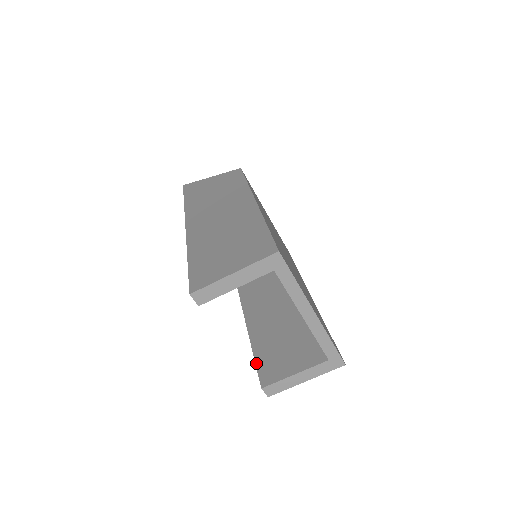
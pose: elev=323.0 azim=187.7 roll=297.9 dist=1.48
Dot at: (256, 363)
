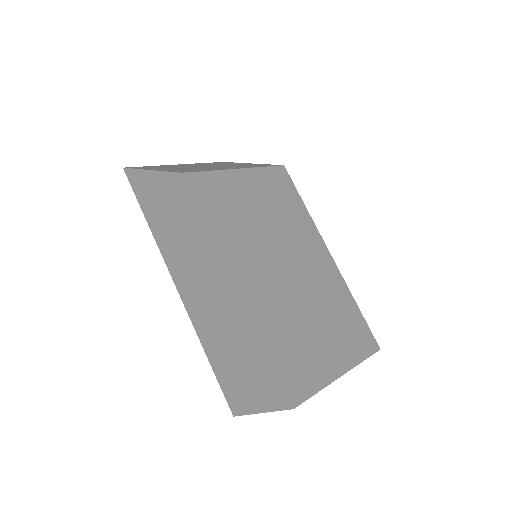
Dot at: occluded
